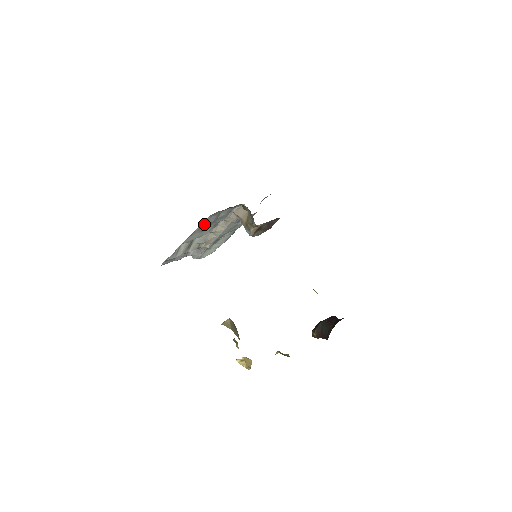
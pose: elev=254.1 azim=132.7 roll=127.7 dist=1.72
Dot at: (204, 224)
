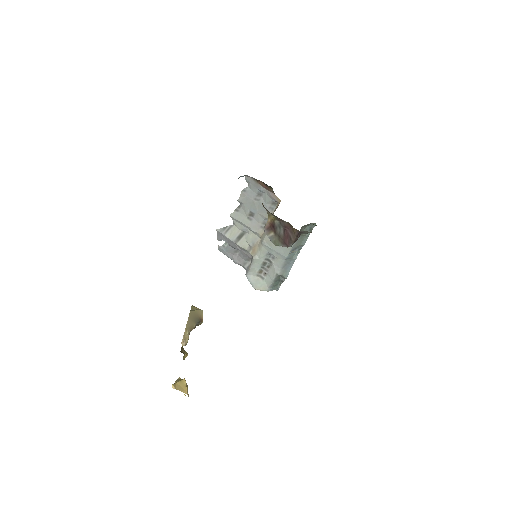
Dot at: (246, 199)
